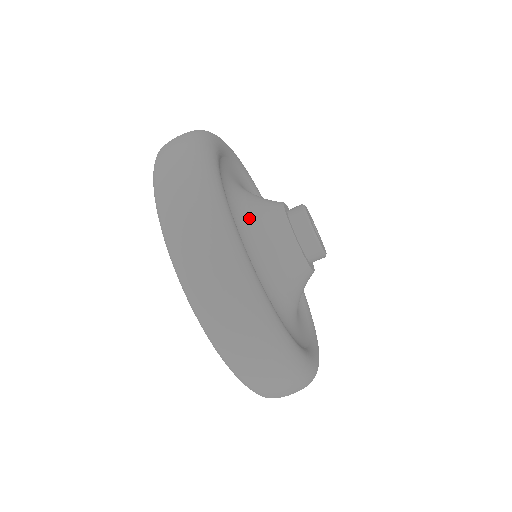
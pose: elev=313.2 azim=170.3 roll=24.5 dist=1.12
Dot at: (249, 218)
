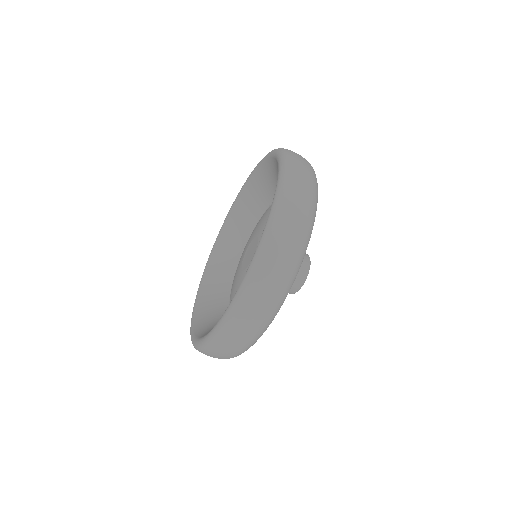
Dot at: occluded
